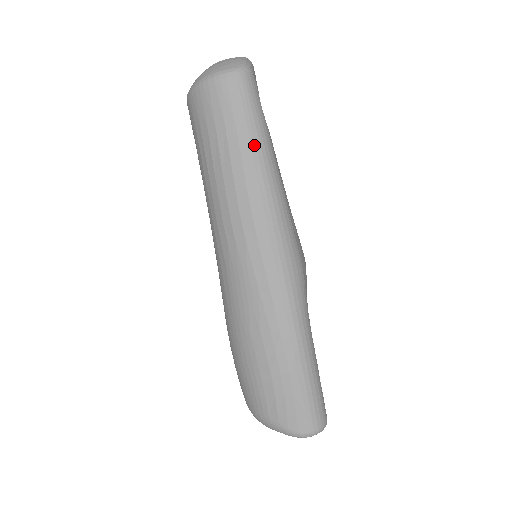
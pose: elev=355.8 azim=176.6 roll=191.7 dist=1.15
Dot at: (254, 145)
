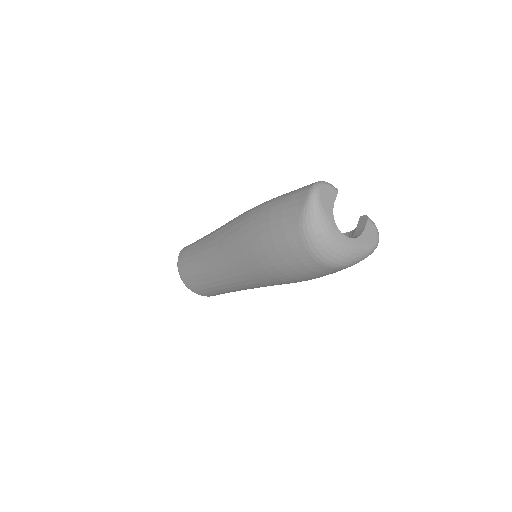
Dot at: (198, 241)
